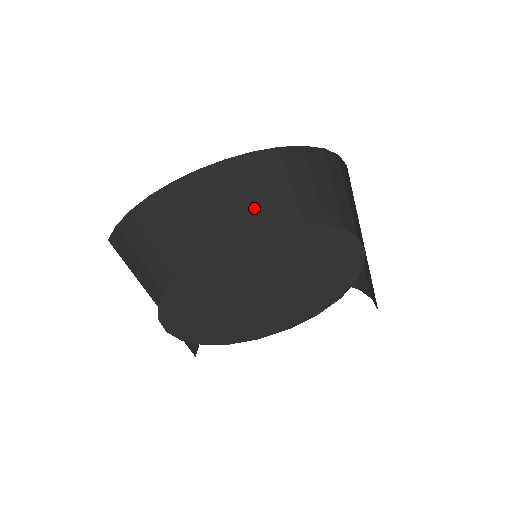
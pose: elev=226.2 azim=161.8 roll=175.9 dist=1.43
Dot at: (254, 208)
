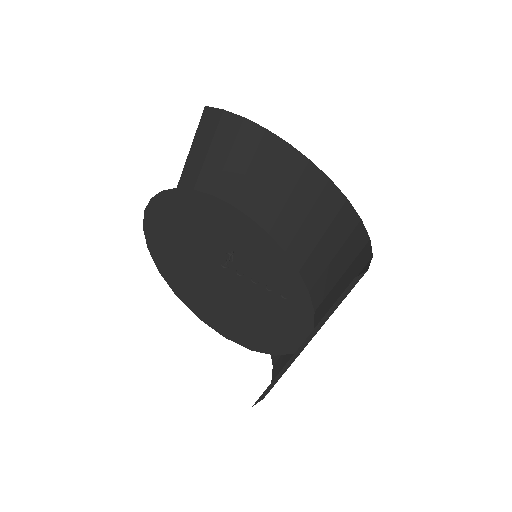
Dot at: (303, 236)
